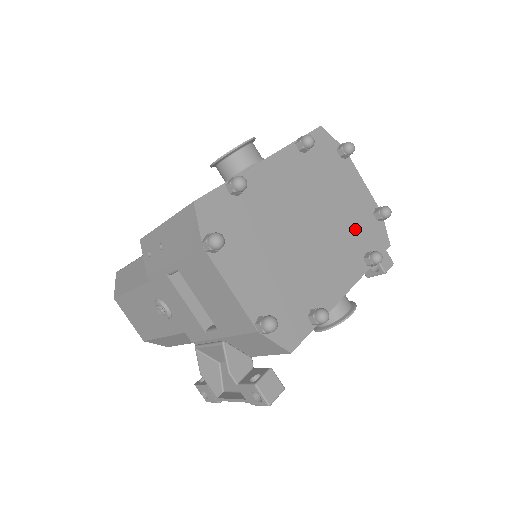
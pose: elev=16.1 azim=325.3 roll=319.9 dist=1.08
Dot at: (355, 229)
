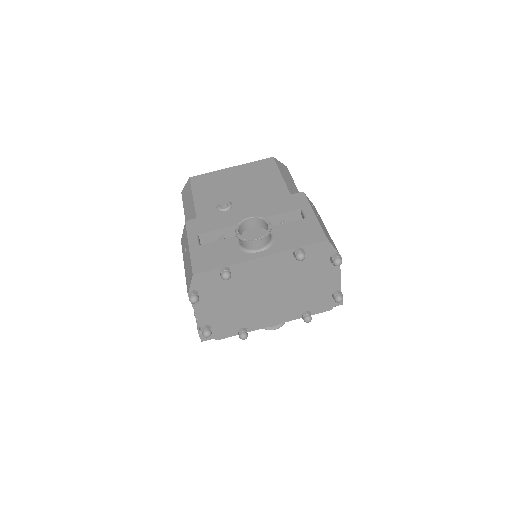
Dot at: (308, 299)
